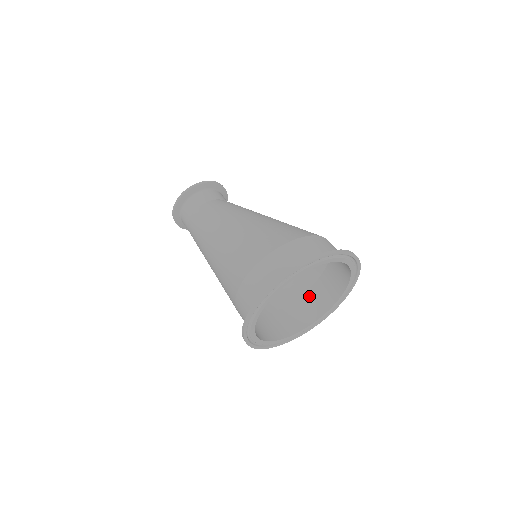
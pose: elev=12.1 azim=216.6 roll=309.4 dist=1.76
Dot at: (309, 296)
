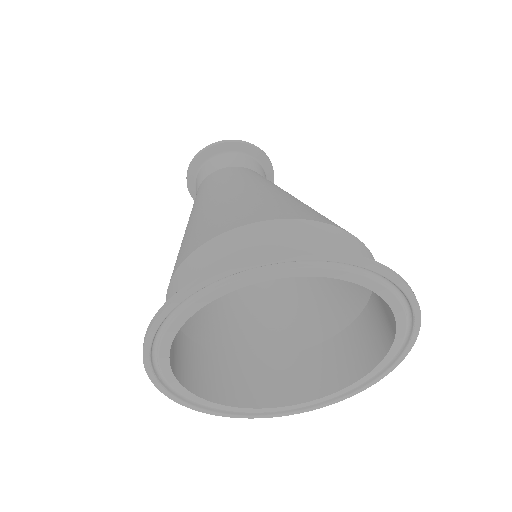
Dot at: (349, 336)
